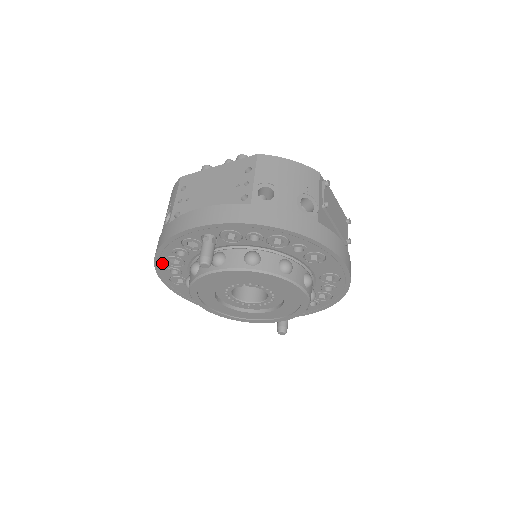
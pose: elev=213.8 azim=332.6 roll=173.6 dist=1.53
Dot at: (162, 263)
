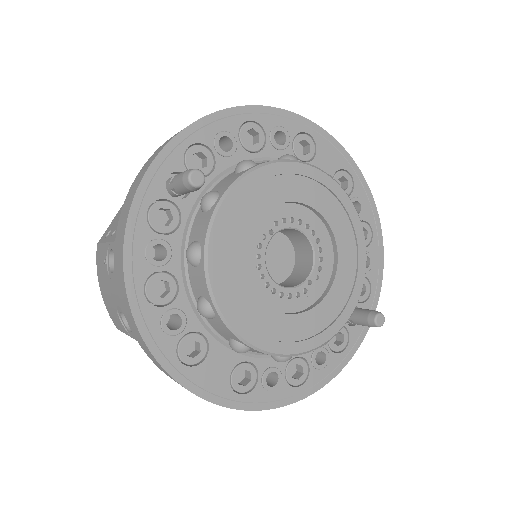
Dot at: (146, 311)
